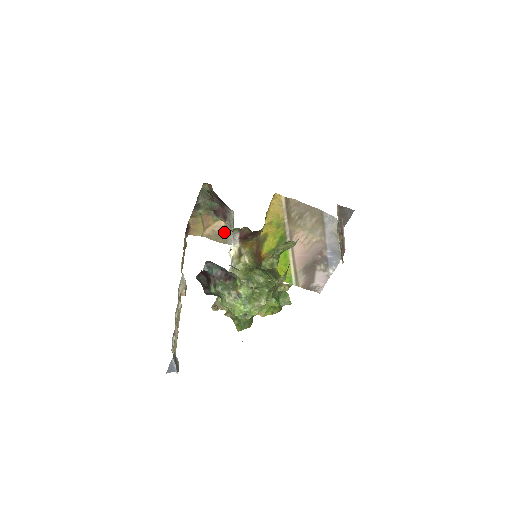
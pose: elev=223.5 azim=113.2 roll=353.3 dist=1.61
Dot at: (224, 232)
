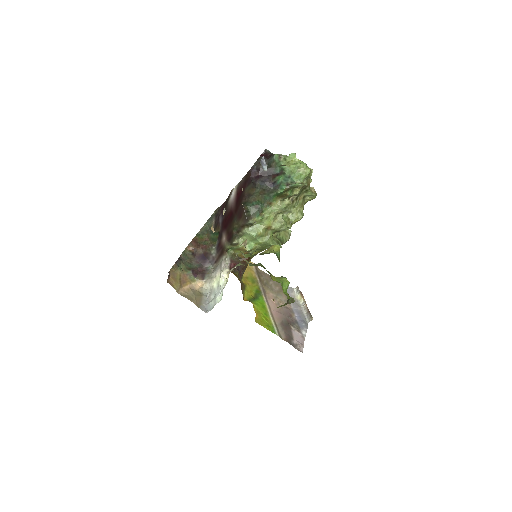
Dot at: (198, 294)
